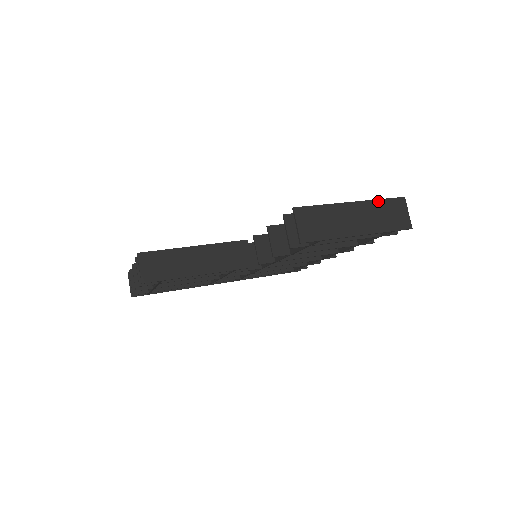
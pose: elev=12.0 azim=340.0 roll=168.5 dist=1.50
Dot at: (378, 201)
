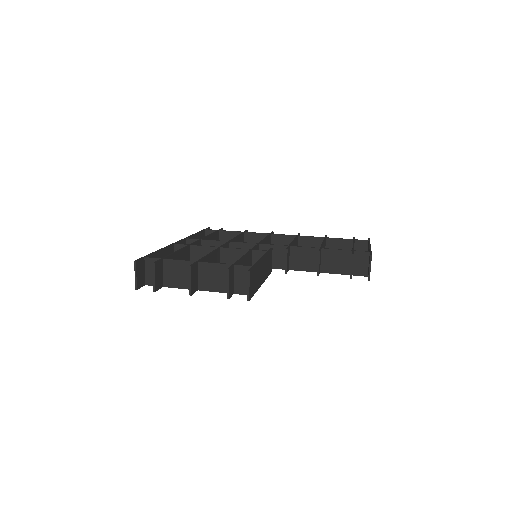
Dot at: occluded
